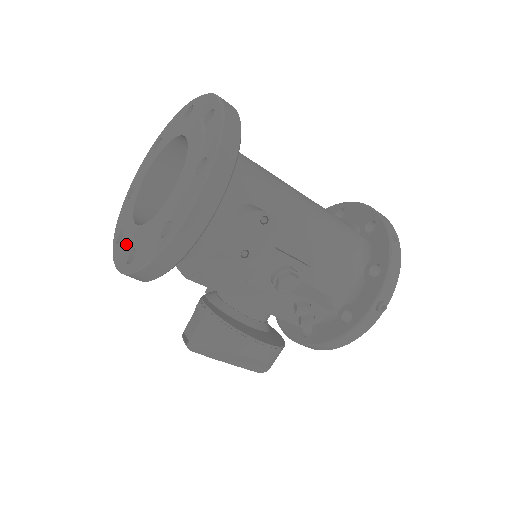
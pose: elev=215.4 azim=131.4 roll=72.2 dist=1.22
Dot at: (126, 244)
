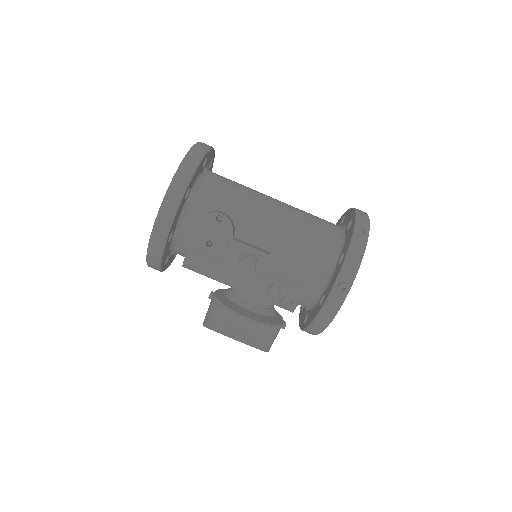
Dot at: occluded
